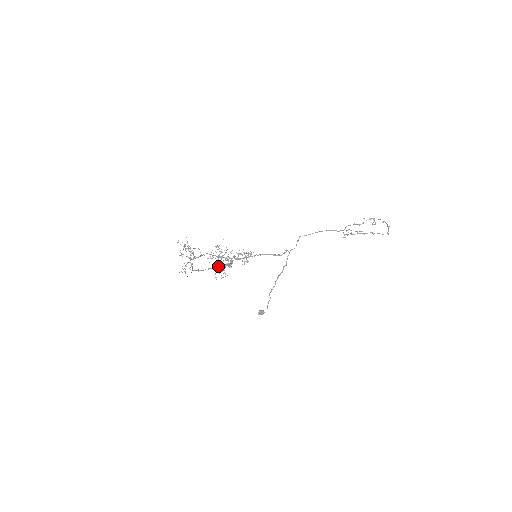
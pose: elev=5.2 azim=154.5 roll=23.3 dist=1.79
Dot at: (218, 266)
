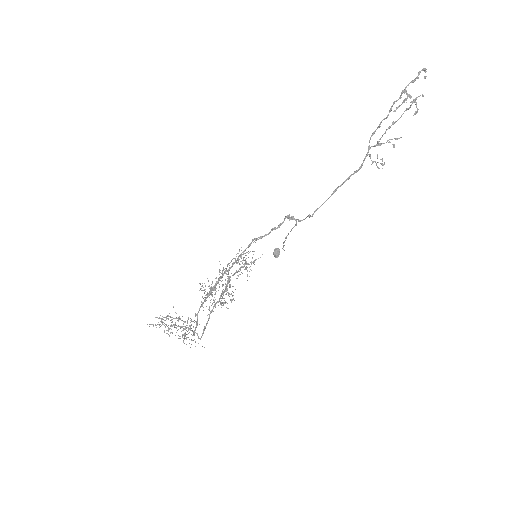
Dot at: (219, 300)
